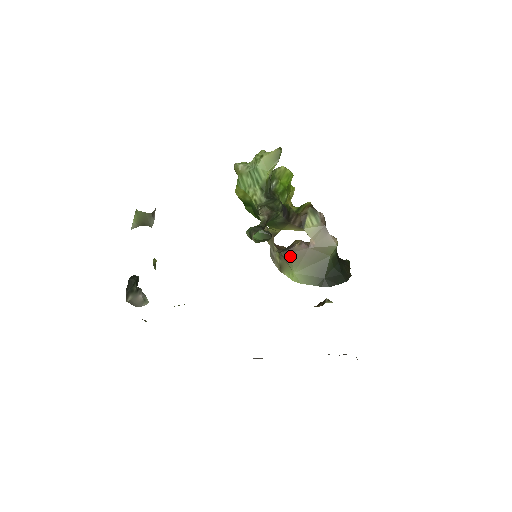
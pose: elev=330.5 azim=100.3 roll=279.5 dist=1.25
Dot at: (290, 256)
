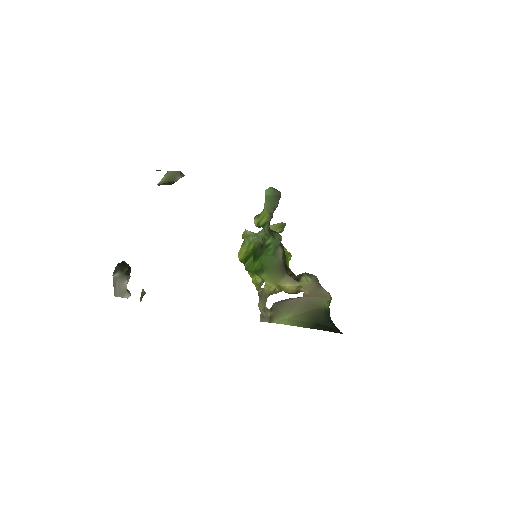
Dot at: (283, 304)
